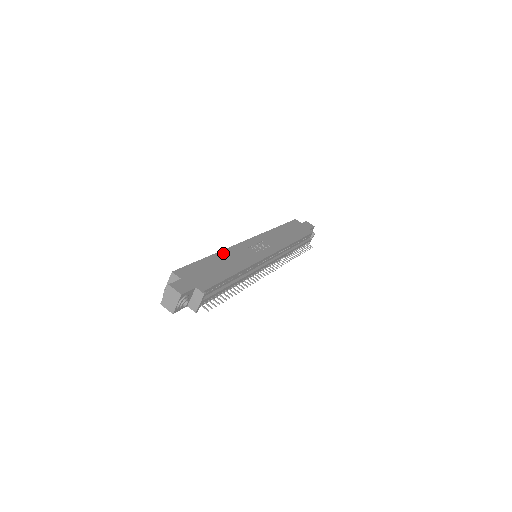
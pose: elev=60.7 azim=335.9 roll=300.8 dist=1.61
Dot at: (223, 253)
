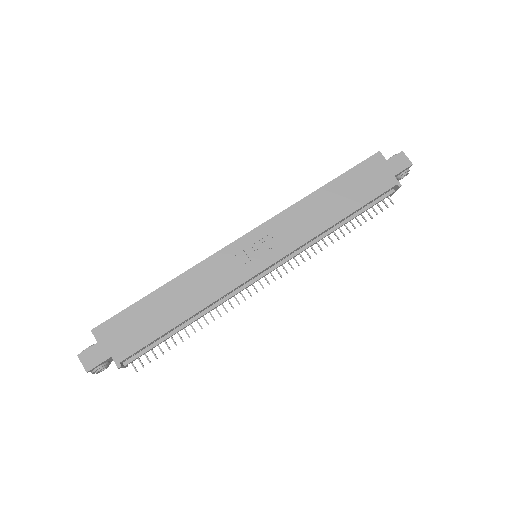
Dot at: (183, 278)
